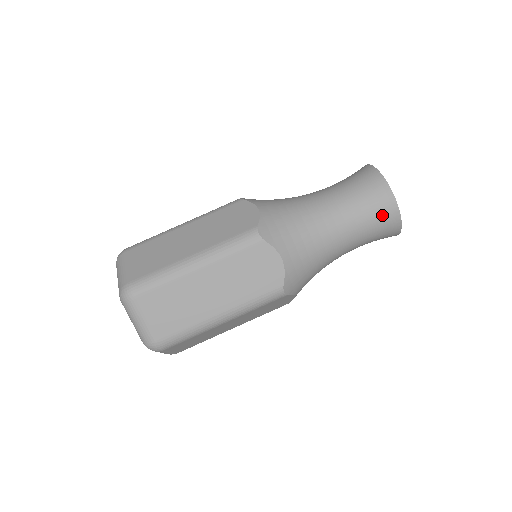
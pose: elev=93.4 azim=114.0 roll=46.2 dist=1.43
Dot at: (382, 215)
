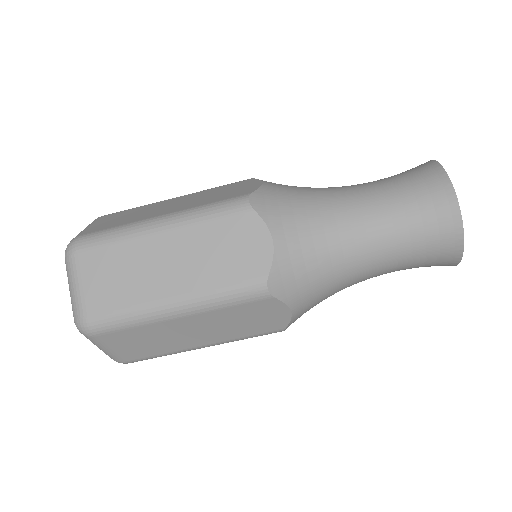
Dot at: (436, 261)
